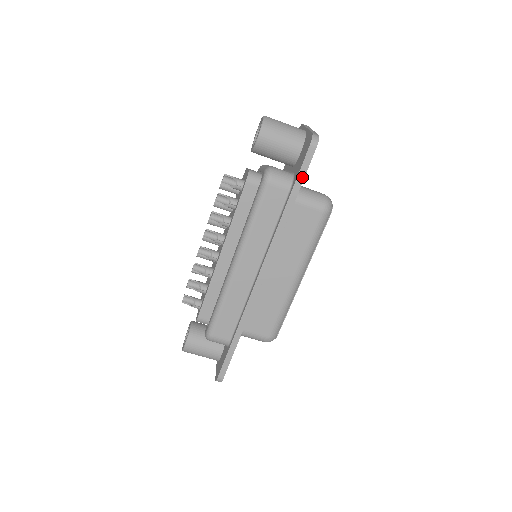
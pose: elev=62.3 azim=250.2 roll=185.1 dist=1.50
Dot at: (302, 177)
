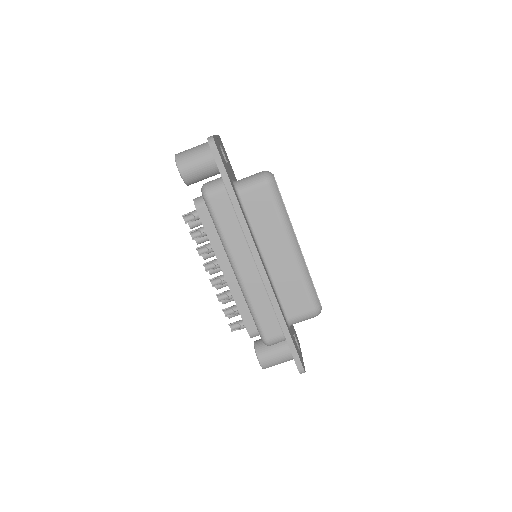
Dot at: (225, 173)
